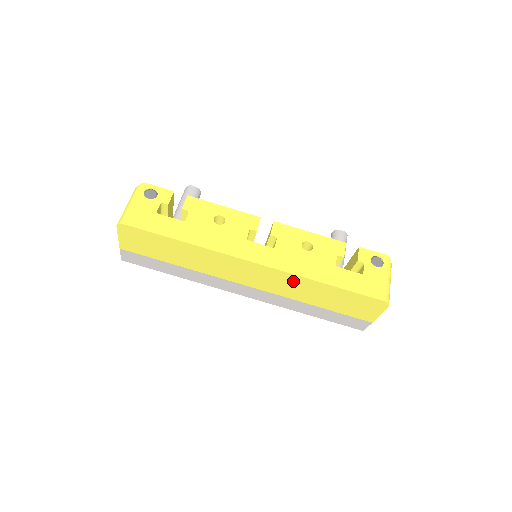
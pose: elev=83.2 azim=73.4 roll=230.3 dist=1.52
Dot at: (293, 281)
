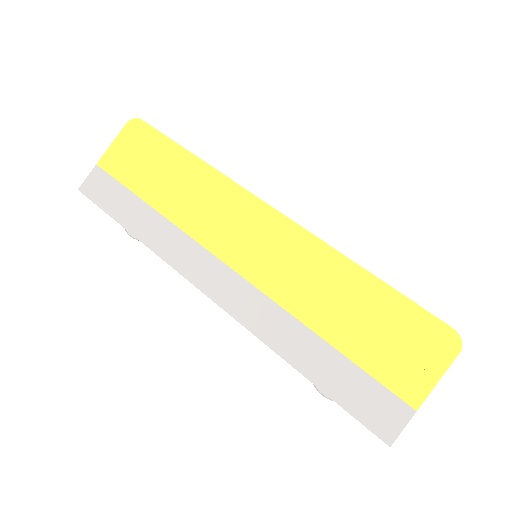
Dot at: (311, 257)
